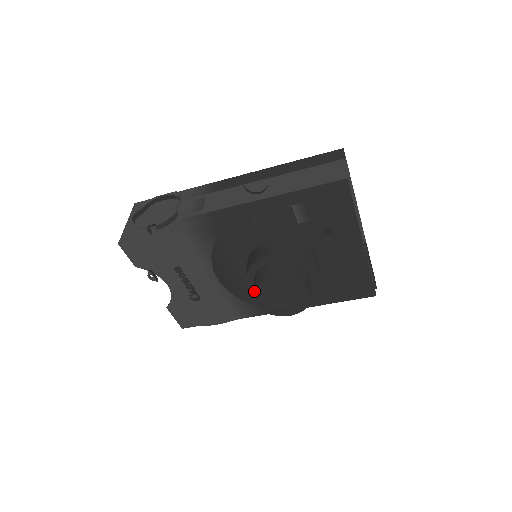
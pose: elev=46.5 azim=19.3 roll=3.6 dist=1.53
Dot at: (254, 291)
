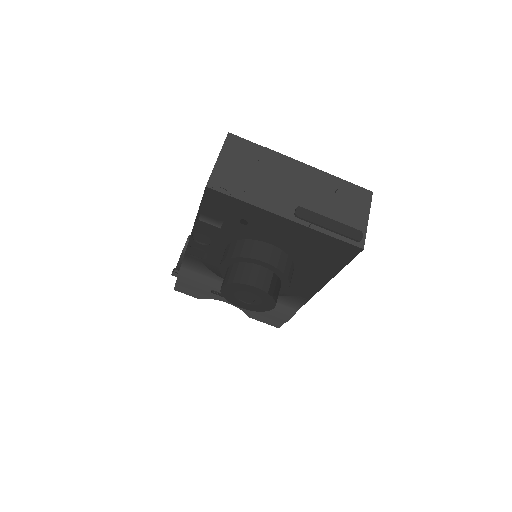
Dot at: (227, 300)
